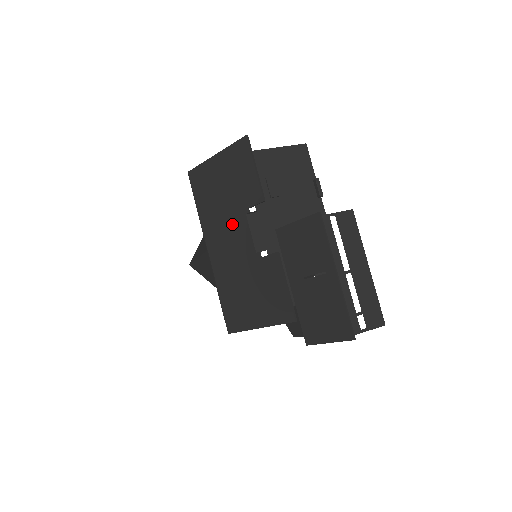
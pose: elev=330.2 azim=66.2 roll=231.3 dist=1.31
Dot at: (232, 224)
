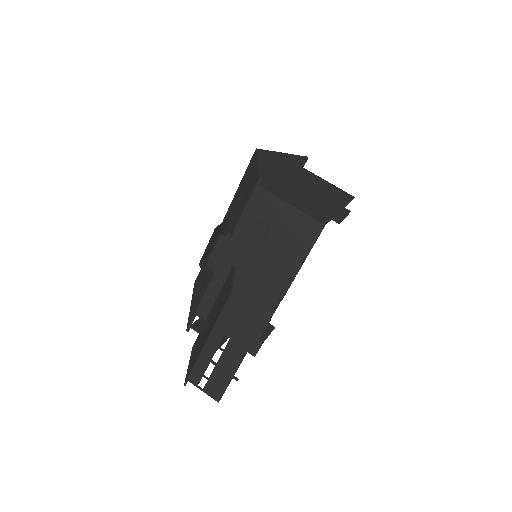
Dot at: (227, 225)
